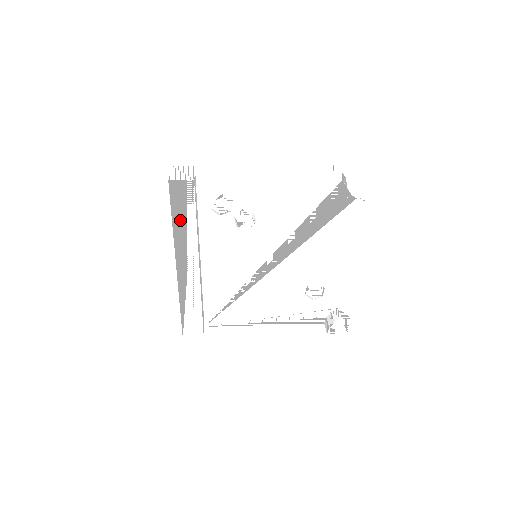
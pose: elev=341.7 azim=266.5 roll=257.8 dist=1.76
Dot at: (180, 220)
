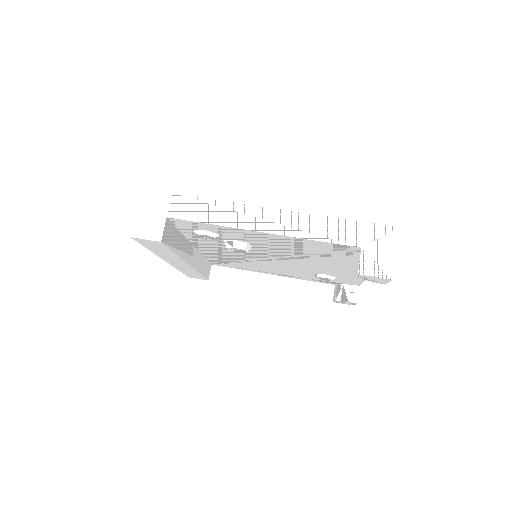
Dot at: (157, 250)
